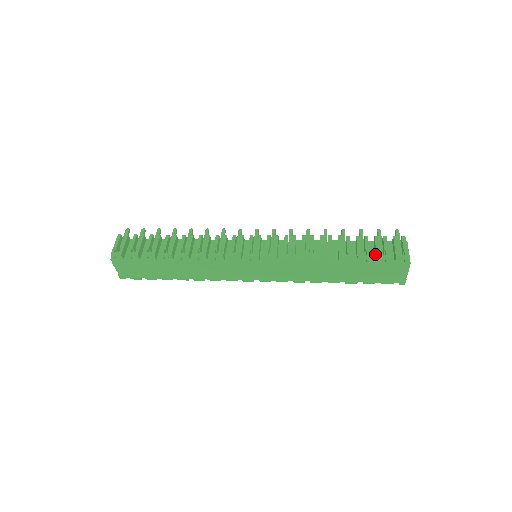
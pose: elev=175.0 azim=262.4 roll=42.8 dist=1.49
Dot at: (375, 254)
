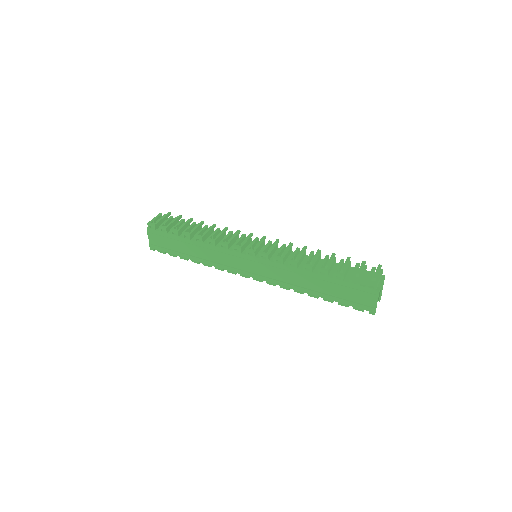
Dot at: occluded
